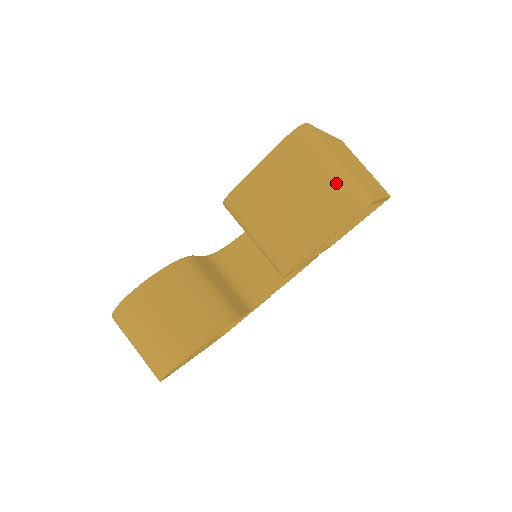
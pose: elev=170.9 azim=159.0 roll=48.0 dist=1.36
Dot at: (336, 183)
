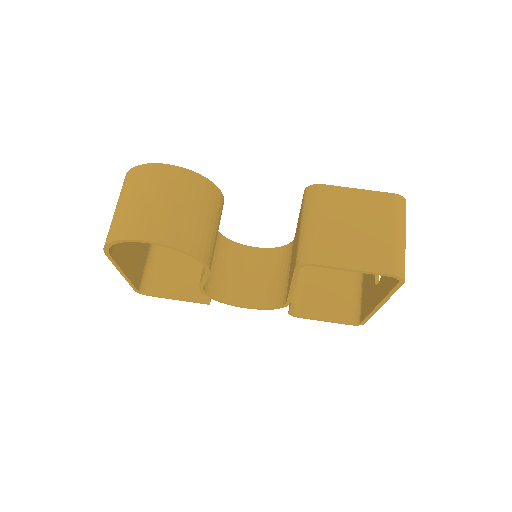
Dot at: (397, 246)
